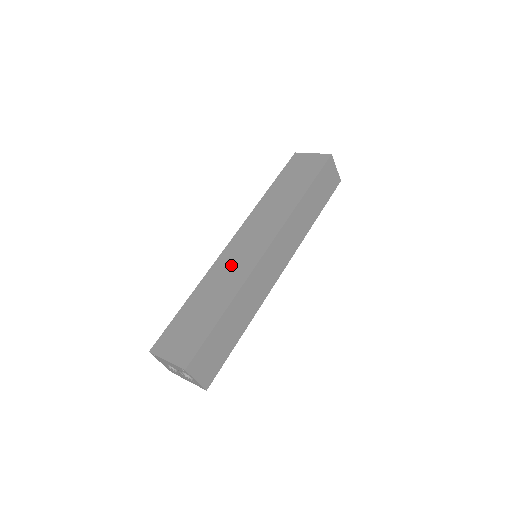
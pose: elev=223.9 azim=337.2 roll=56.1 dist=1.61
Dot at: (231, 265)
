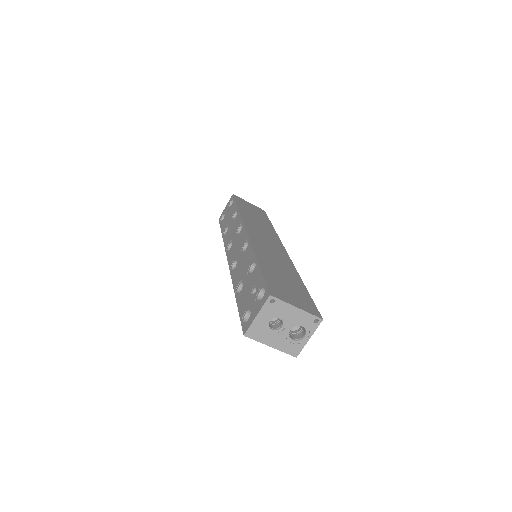
Dot at: (270, 250)
